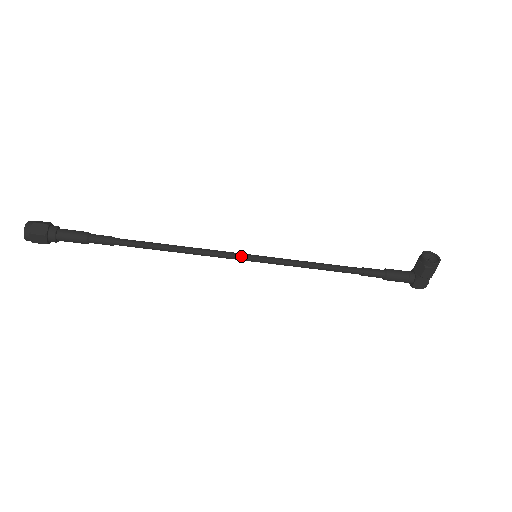
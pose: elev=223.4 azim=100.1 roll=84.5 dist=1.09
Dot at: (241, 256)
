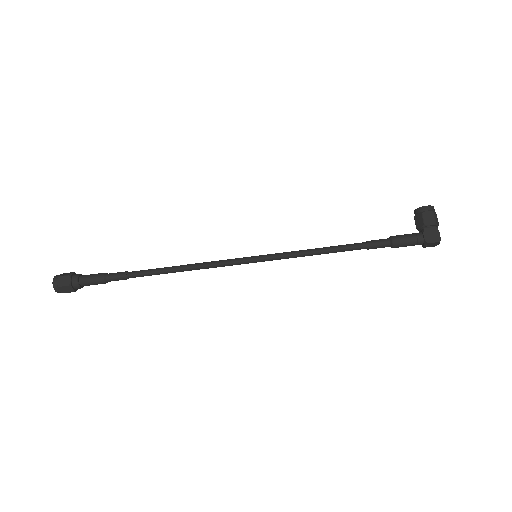
Dot at: (241, 258)
